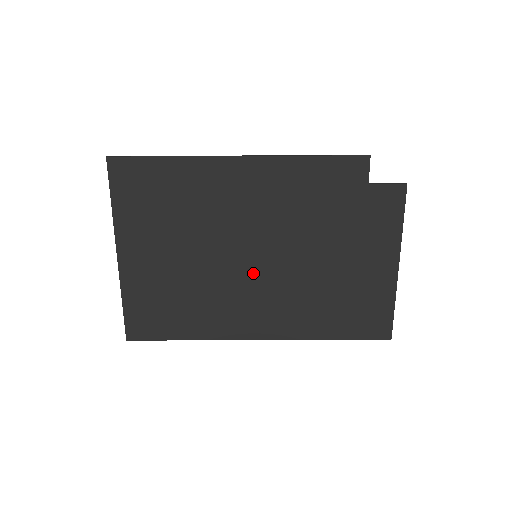
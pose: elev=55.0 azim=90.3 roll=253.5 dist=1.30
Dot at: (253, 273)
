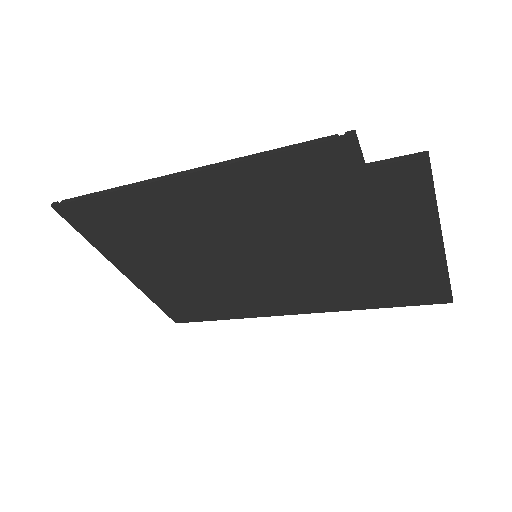
Dot at: (260, 270)
